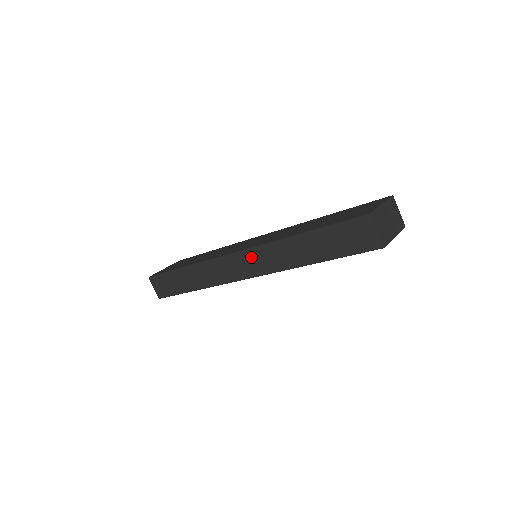
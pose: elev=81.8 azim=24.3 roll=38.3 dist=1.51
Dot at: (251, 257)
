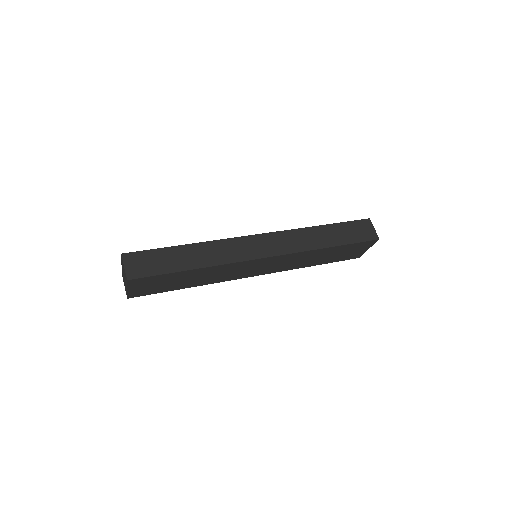
Dot at: (275, 238)
